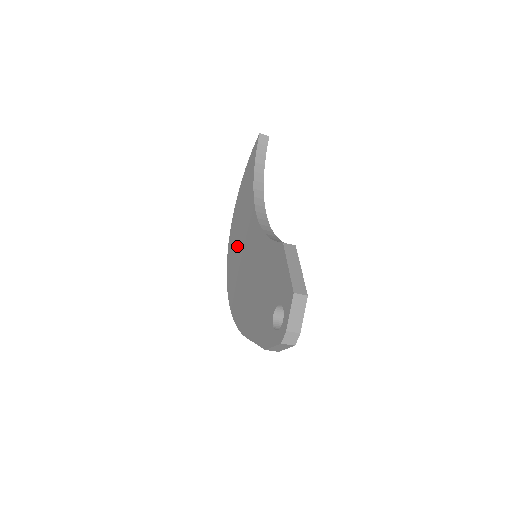
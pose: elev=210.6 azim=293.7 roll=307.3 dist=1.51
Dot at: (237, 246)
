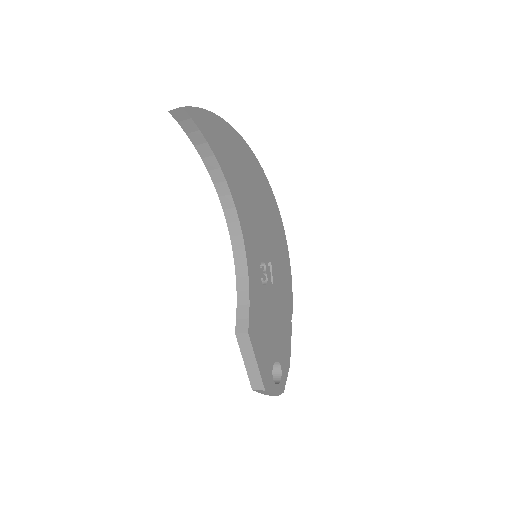
Dot at: occluded
